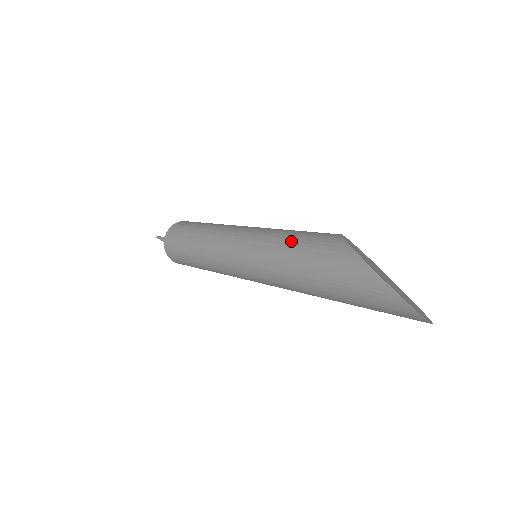
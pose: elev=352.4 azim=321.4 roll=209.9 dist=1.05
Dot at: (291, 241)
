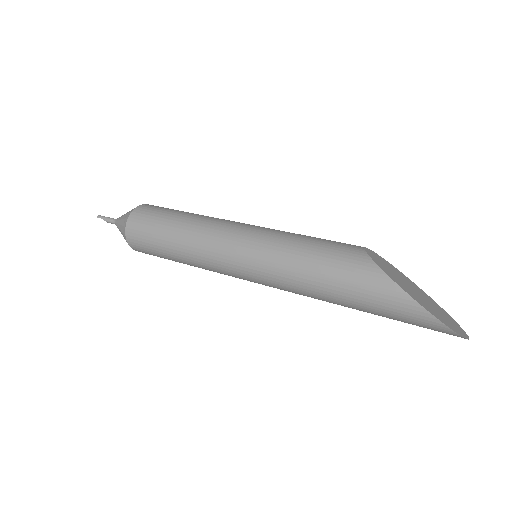
Dot at: (315, 262)
